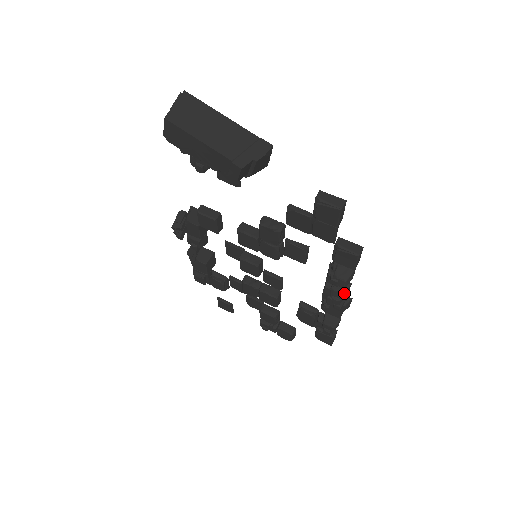
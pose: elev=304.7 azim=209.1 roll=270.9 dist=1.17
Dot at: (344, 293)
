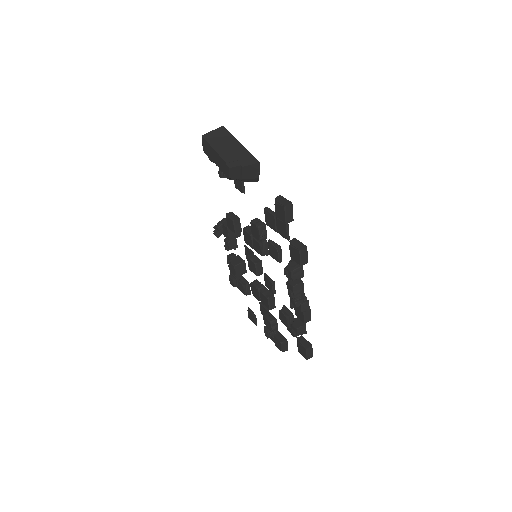
Dot at: (294, 286)
